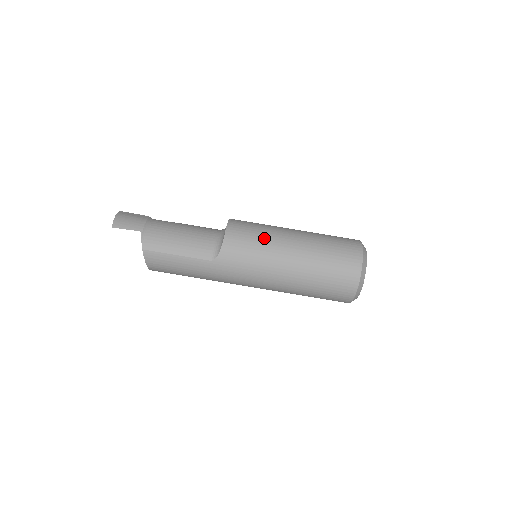
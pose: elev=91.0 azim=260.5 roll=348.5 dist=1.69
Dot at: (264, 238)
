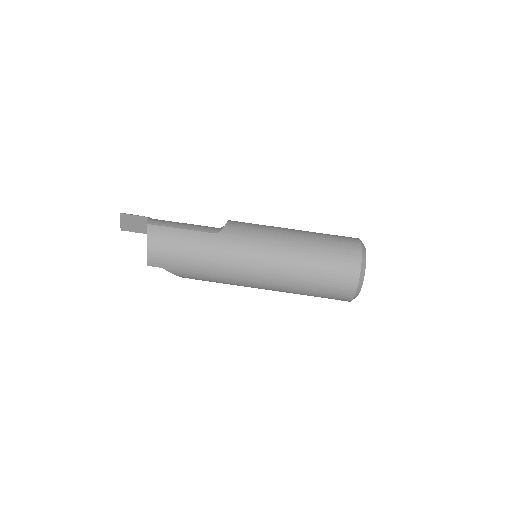
Dot at: (265, 225)
